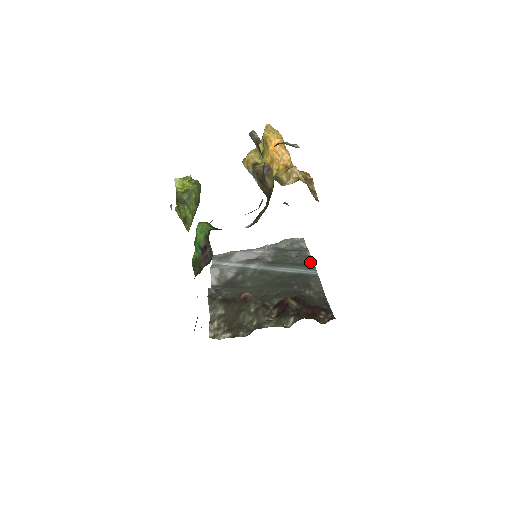
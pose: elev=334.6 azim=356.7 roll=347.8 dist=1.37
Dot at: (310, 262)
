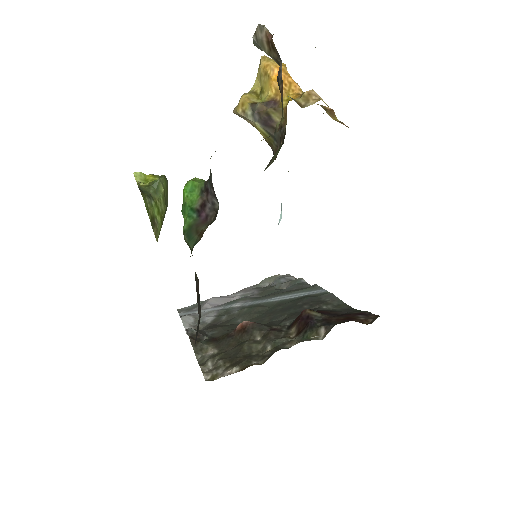
Dot at: occluded
